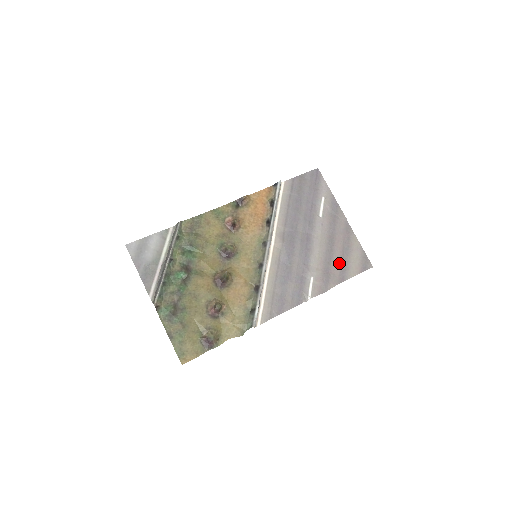
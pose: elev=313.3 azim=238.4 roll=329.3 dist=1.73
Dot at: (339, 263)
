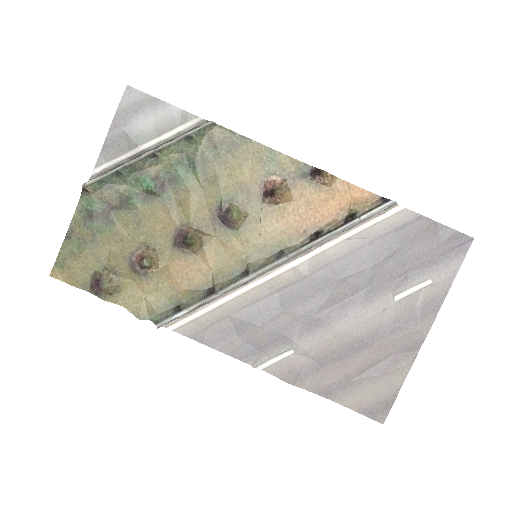
Dot at: (346, 373)
